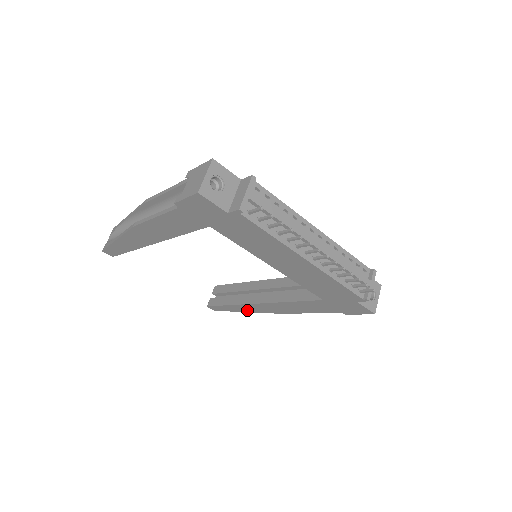
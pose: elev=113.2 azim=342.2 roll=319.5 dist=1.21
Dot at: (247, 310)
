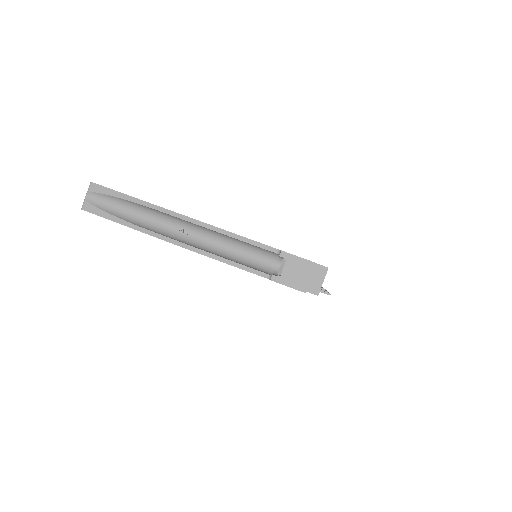
Dot at: occluded
